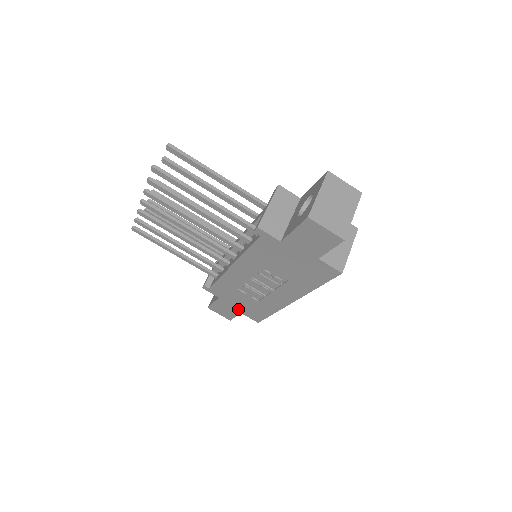
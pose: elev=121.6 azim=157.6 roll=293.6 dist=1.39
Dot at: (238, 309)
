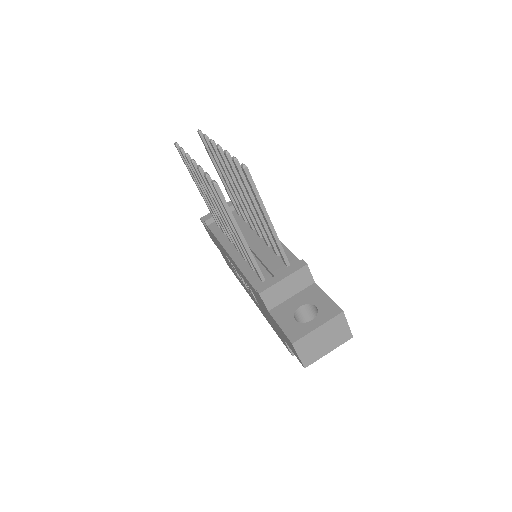
Dot at: (219, 249)
